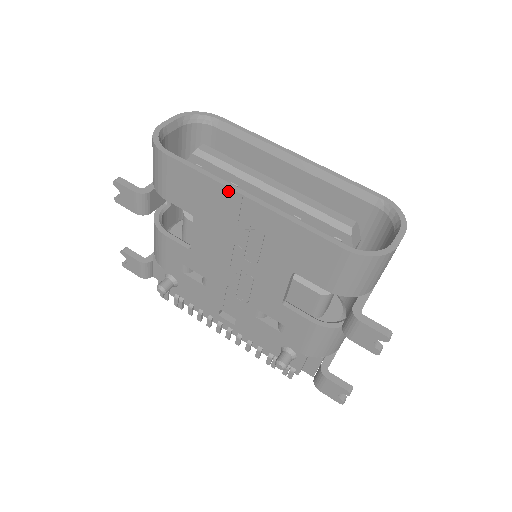
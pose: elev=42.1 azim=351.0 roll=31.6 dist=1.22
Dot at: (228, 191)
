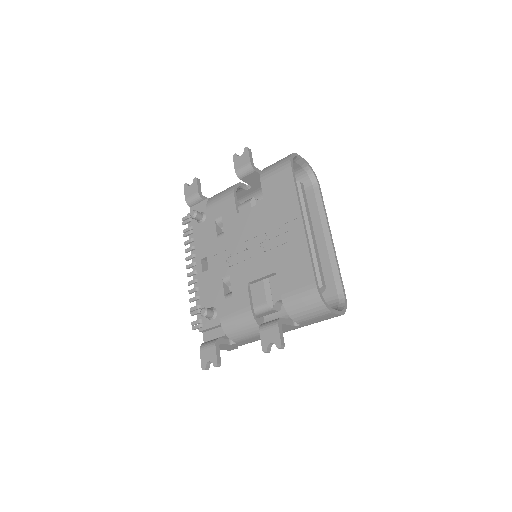
Dot at: (297, 208)
